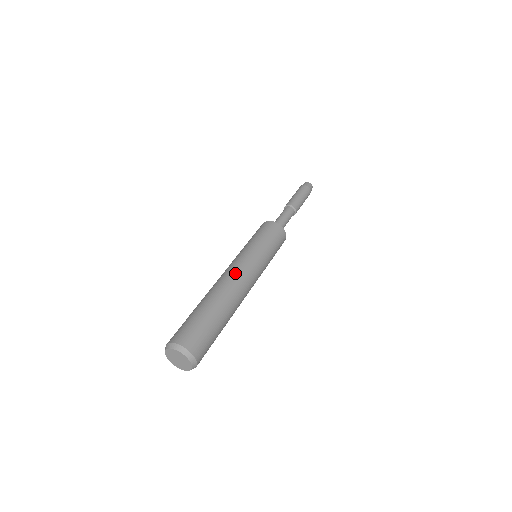
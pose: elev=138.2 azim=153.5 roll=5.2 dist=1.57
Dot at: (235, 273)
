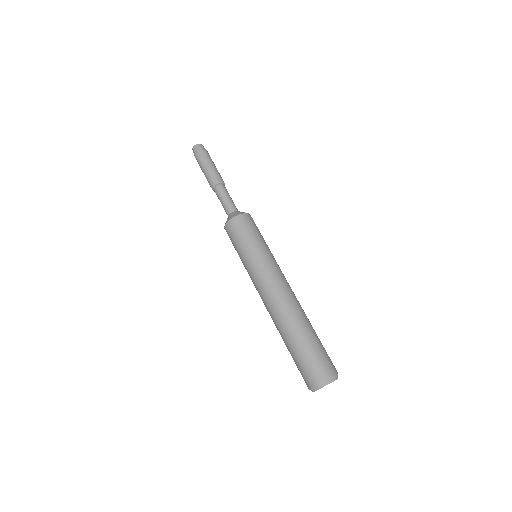
Dot at: (288, 287)
